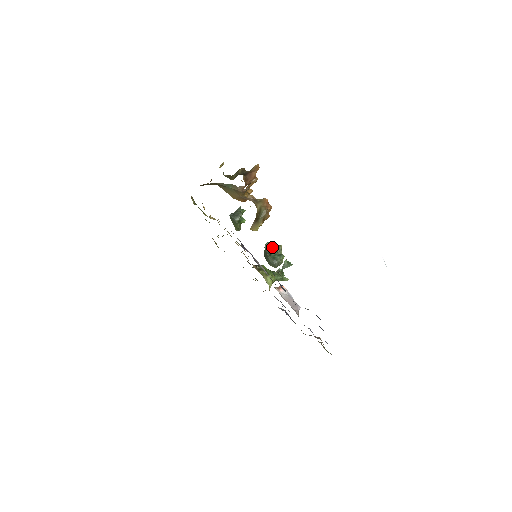
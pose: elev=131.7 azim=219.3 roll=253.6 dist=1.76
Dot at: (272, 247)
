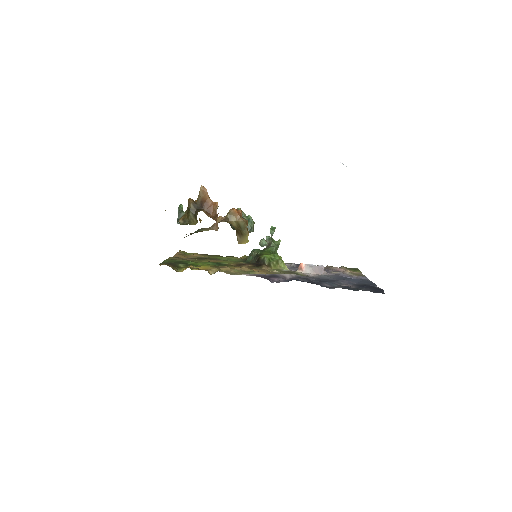
Dot at: occluded
